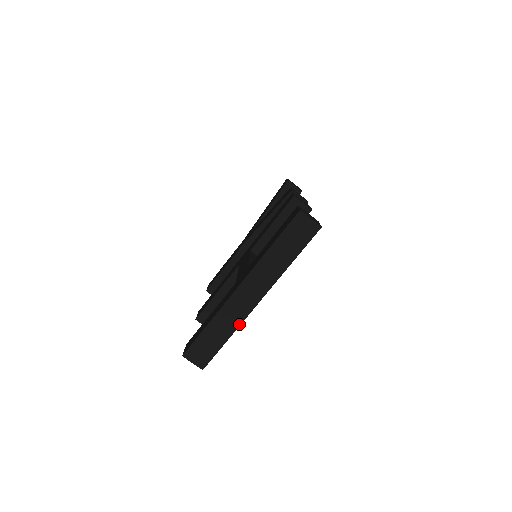
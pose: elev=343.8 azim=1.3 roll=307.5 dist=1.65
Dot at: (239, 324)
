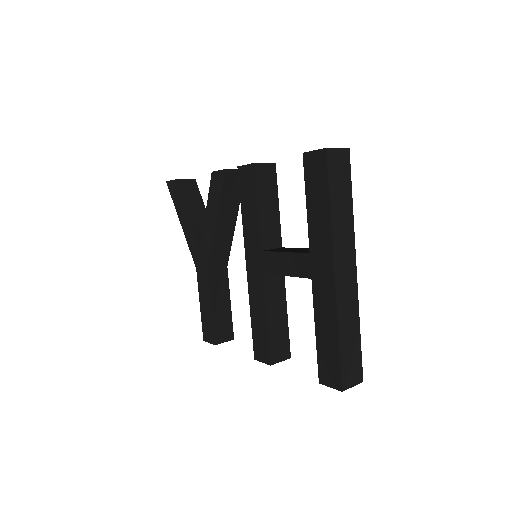
Dot at: (357, 306)
